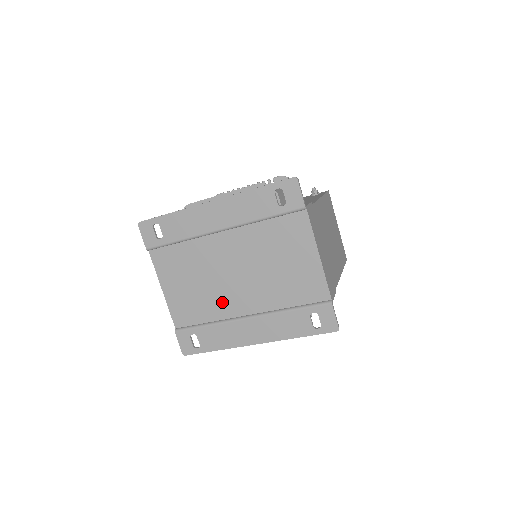
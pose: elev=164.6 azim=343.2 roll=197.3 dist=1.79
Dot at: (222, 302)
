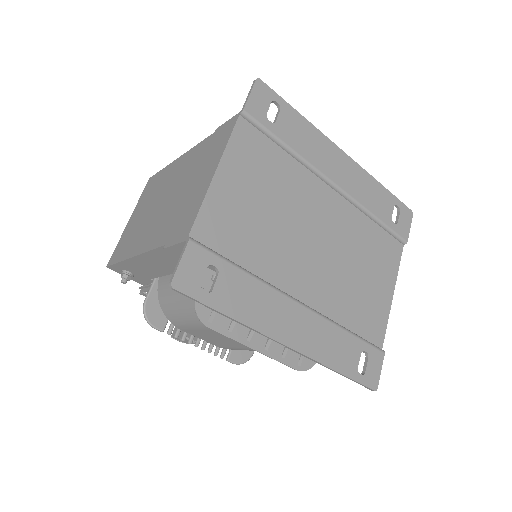
Dot at: (281, 259)
